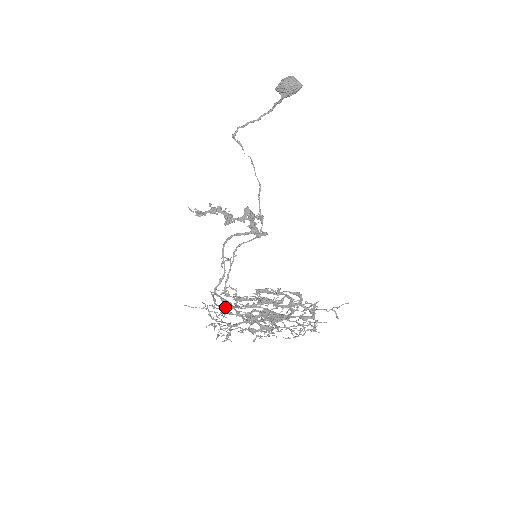
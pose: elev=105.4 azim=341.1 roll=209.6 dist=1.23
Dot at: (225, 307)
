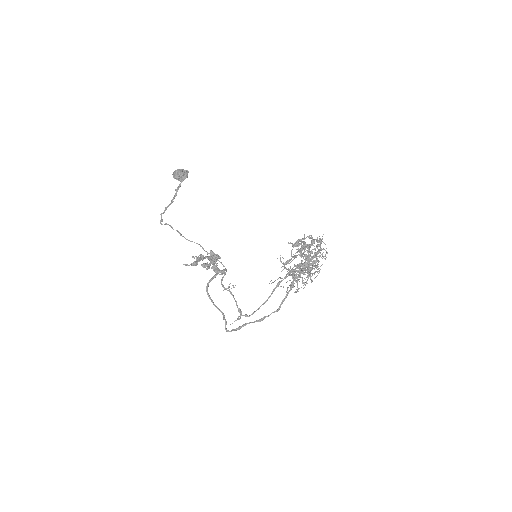
Dot at: (265, 301)
